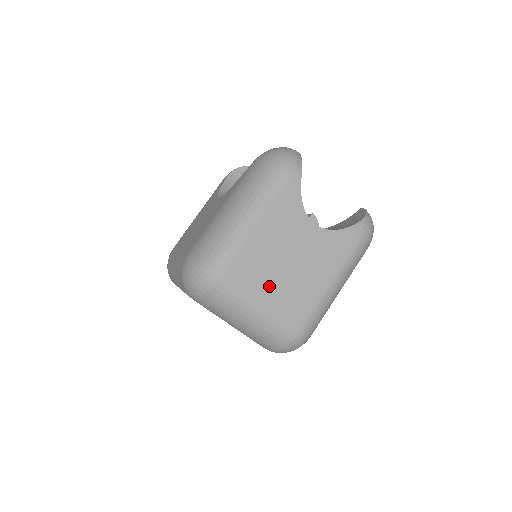
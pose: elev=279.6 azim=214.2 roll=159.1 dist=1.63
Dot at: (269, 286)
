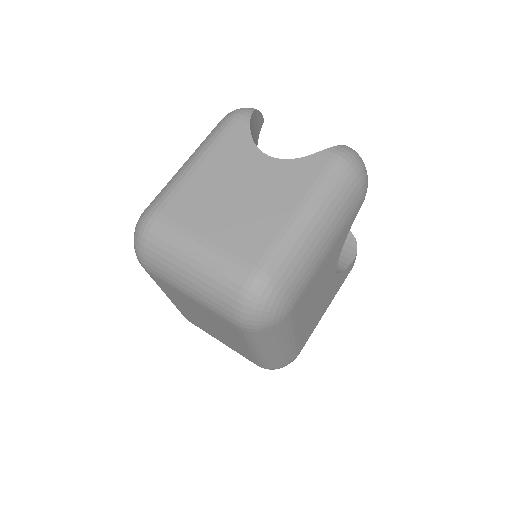
Dot at: (213, 223)
